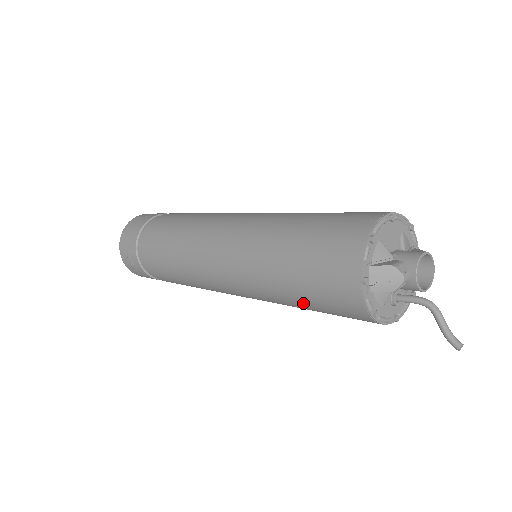
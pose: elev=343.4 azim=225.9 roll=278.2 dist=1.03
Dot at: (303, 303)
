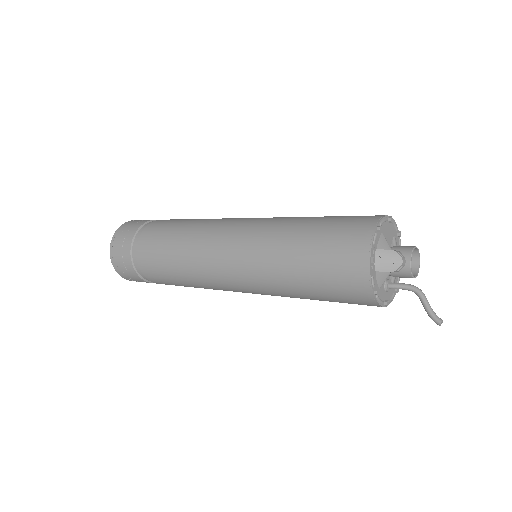
Dot at: (308, 286)
